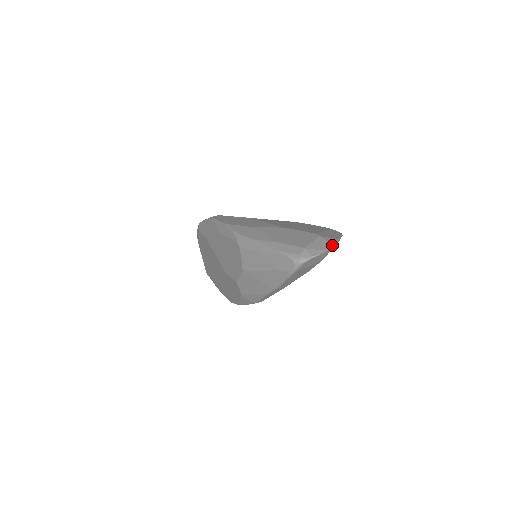
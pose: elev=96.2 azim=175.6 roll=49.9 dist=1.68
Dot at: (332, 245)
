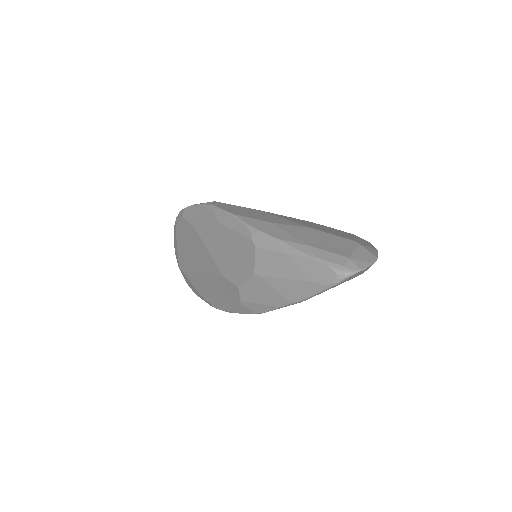
Dot at: (377, 257)
